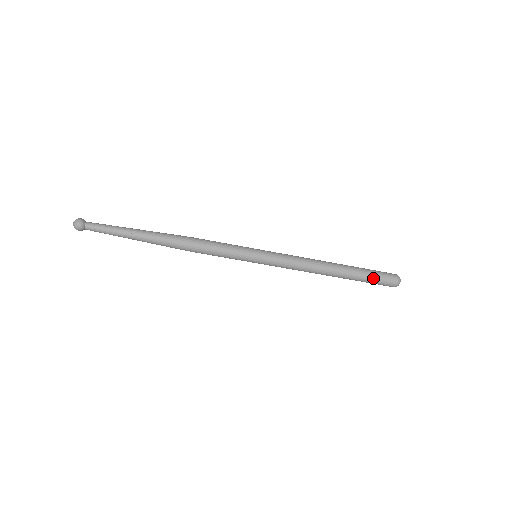
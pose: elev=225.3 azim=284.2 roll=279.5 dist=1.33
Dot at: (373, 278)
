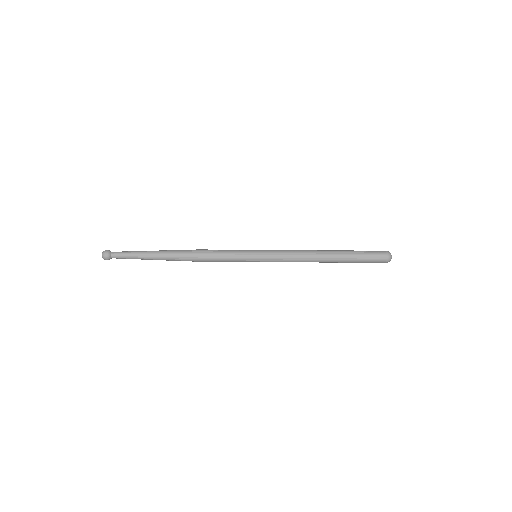
Dot at: (364, 260)
